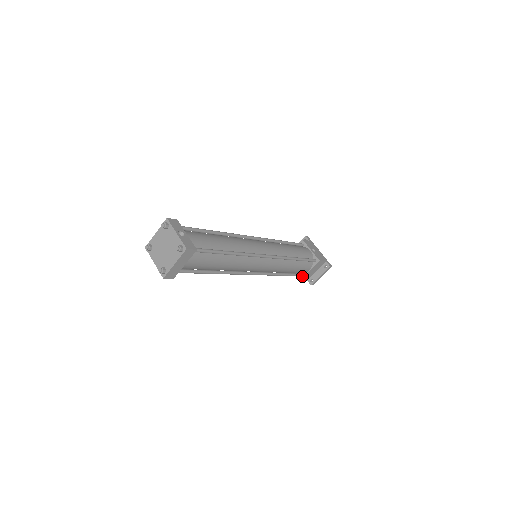
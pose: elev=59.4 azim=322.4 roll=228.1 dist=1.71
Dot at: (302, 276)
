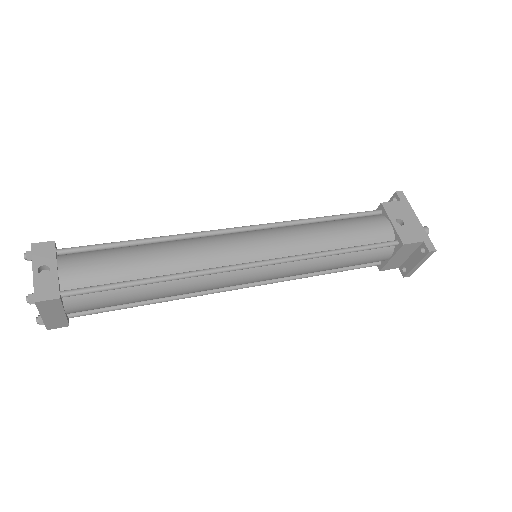
Dot at: (381, 265)
